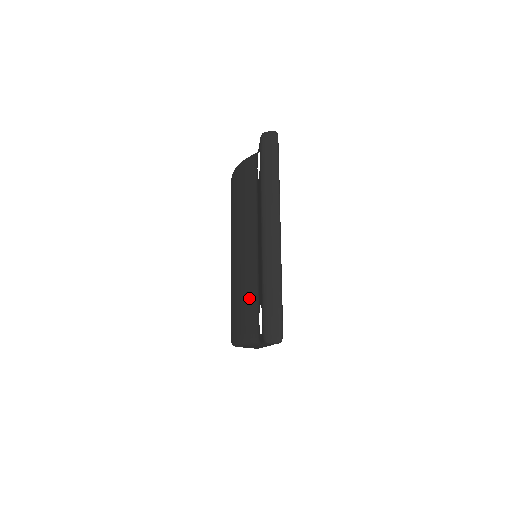
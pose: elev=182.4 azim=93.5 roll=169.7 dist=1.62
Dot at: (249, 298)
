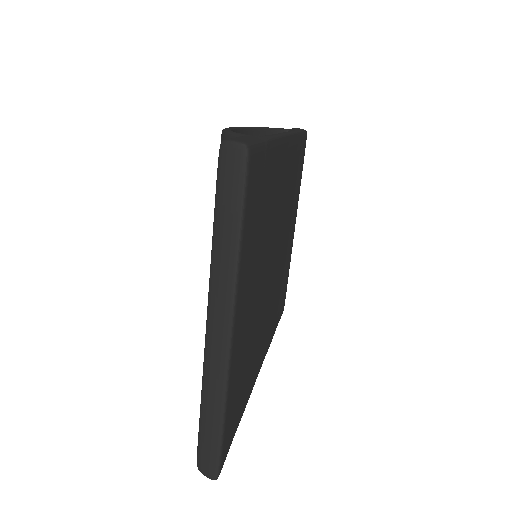
Dot at: occluded
